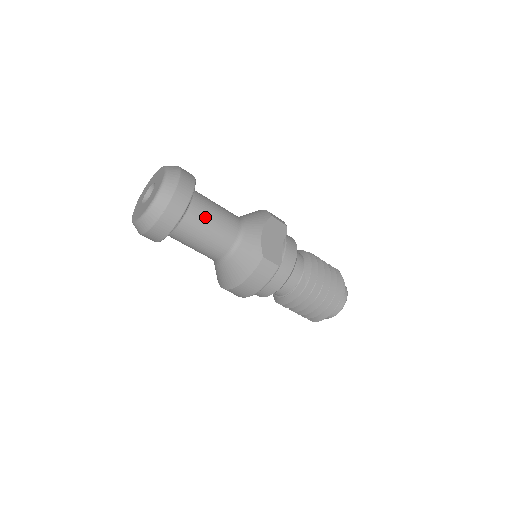
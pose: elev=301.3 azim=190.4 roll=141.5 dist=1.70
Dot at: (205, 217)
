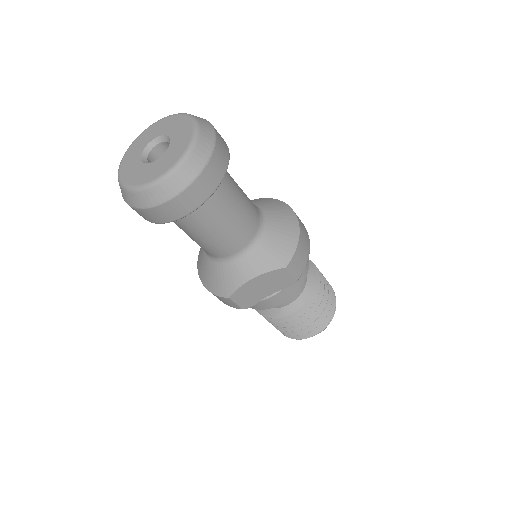
Dot at: (198, 227)
